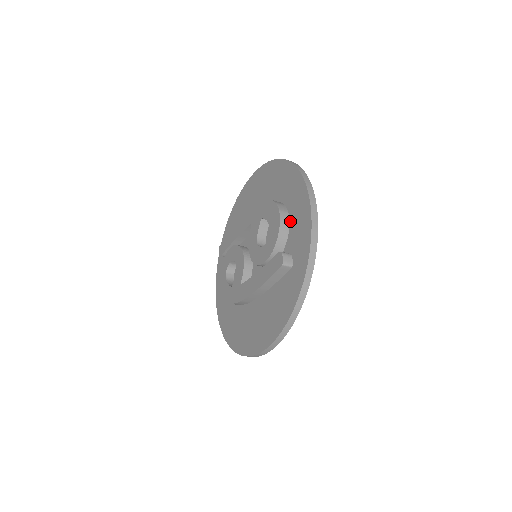
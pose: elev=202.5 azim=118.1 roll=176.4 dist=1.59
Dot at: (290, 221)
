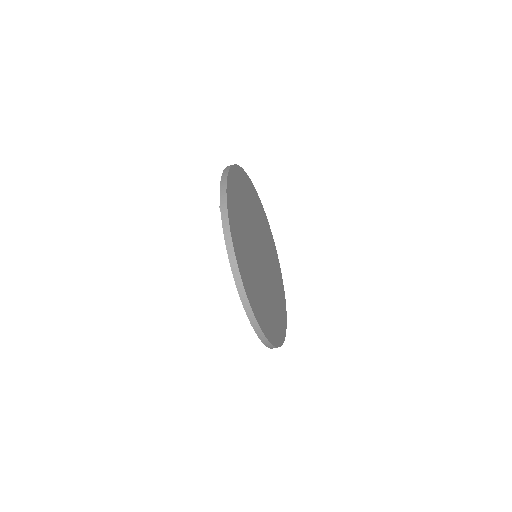
Dot at: occluded
